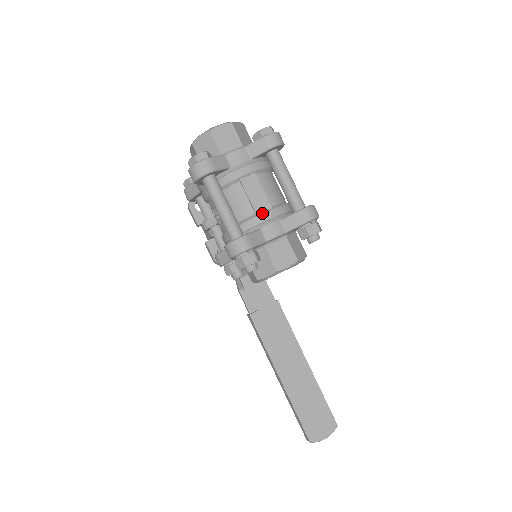
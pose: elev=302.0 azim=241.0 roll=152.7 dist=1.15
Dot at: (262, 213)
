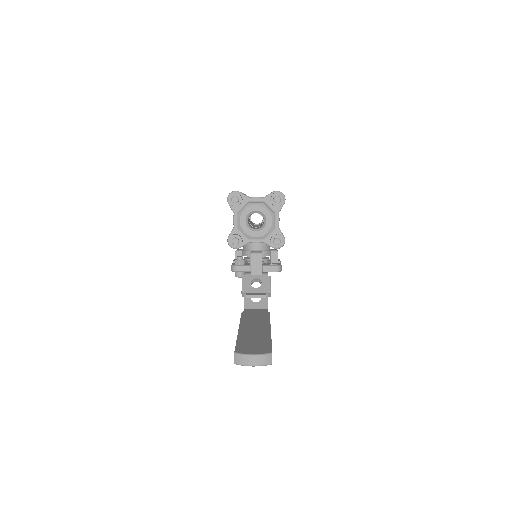
Dot at: occluded
